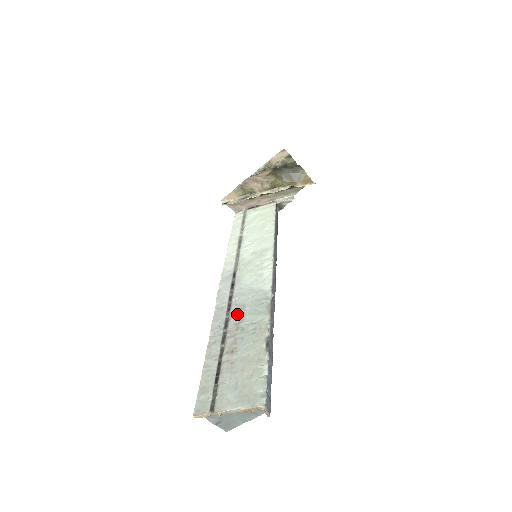
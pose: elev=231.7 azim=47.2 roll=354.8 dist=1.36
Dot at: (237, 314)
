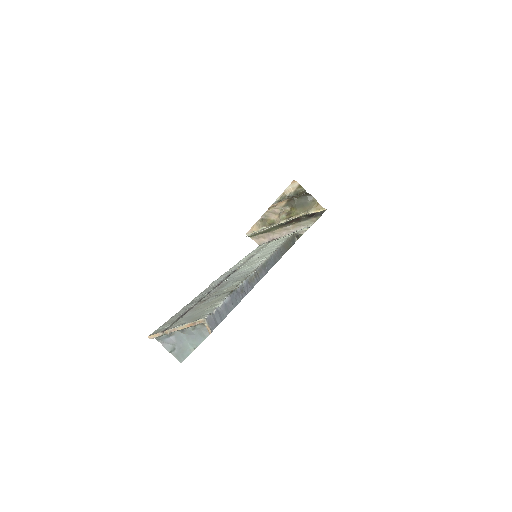
Dot at: (221, 286)
